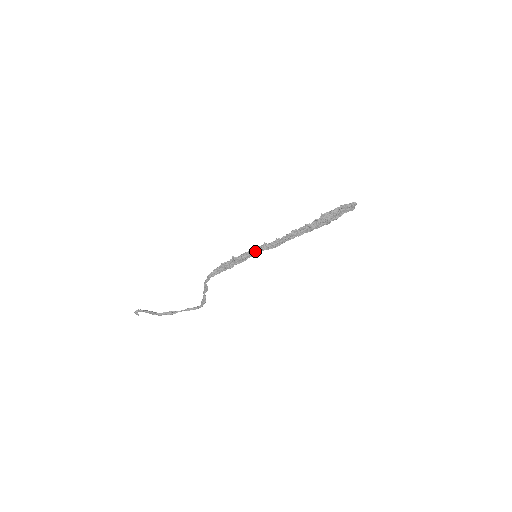
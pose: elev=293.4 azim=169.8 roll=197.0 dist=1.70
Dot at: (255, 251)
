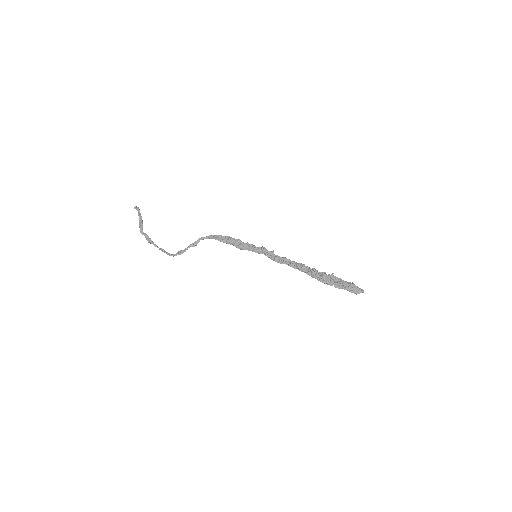
Dot at: (261, 250)
